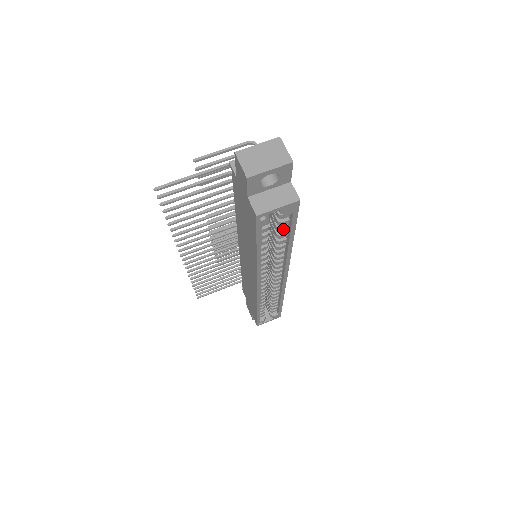
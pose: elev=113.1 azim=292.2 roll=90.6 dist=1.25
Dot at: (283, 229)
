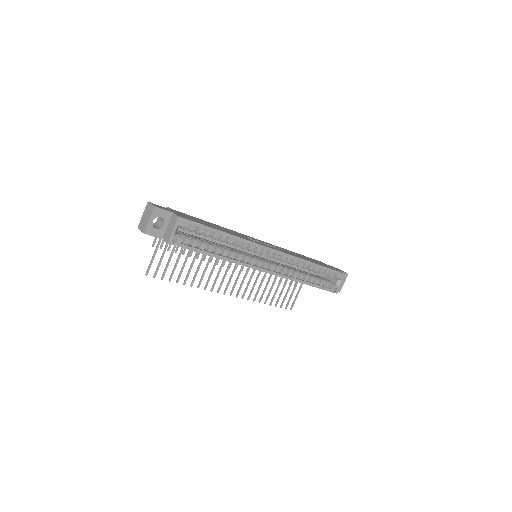
Dot at: (207, 234)
